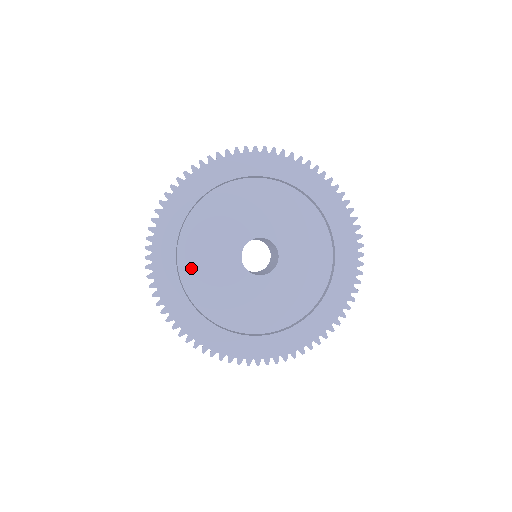
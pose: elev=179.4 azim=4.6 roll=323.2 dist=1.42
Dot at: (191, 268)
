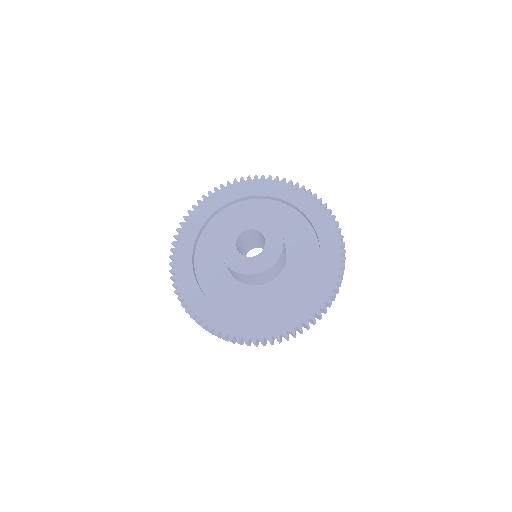
Dot at: (228, 302)
